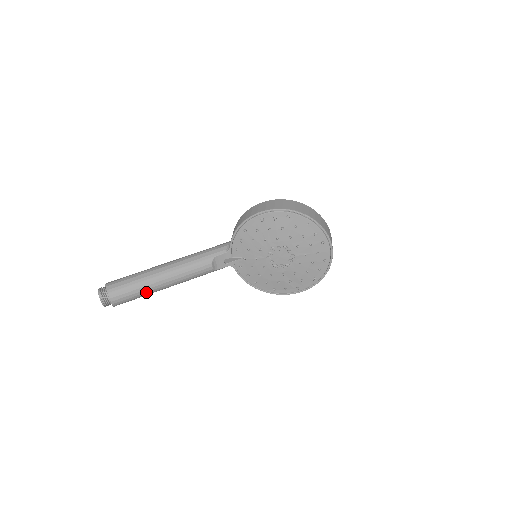
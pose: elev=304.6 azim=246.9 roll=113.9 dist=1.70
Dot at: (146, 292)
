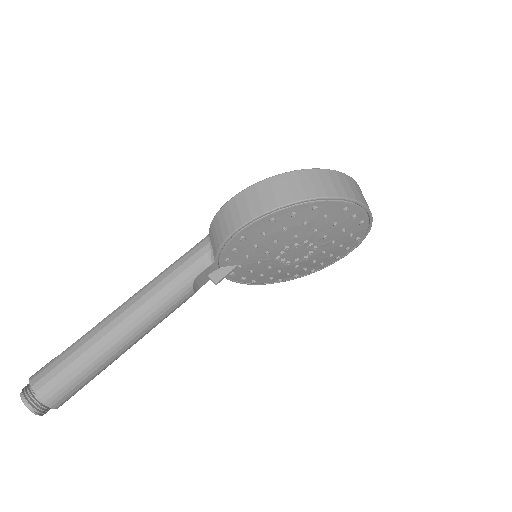
Dot at: (104, 369)
